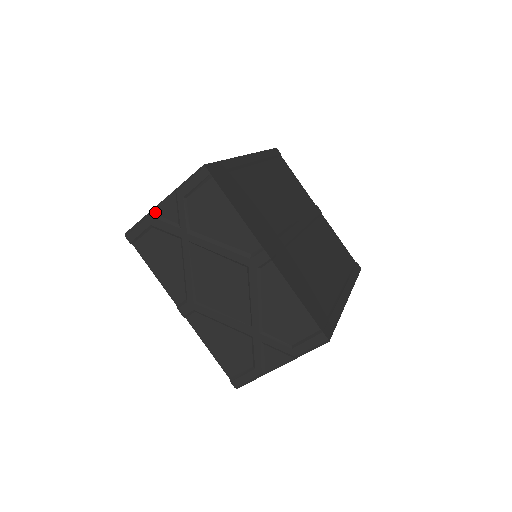
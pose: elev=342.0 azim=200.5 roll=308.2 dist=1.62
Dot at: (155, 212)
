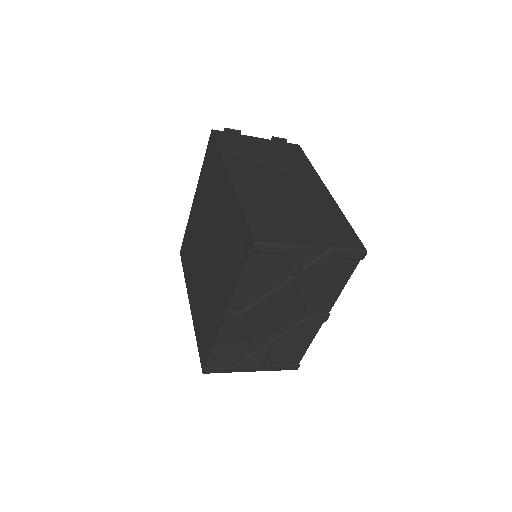
Dot at: (299, 247)
